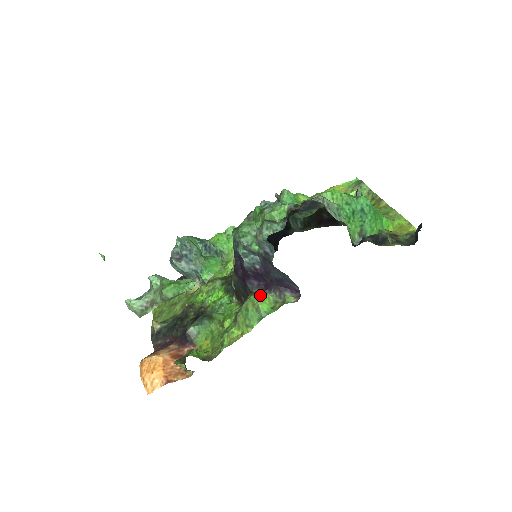
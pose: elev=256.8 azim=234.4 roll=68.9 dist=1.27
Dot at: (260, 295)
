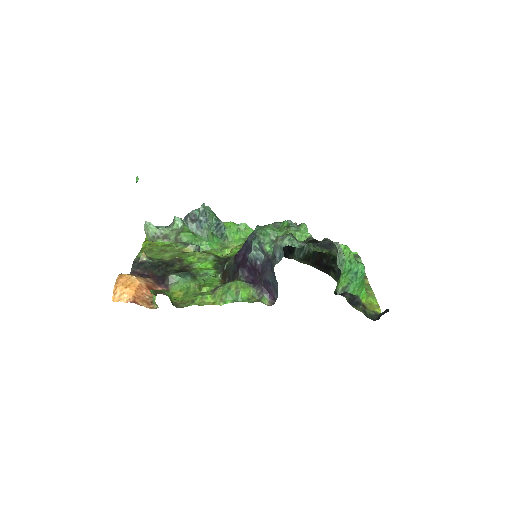
Dot at: (245, 284)
